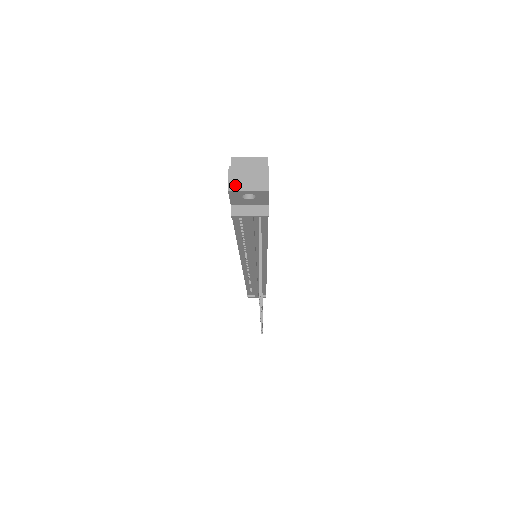
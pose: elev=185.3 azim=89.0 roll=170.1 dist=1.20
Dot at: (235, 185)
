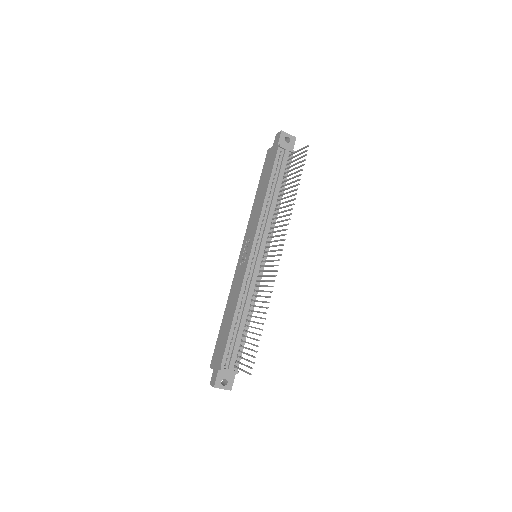
Dot at: (283, 132)
